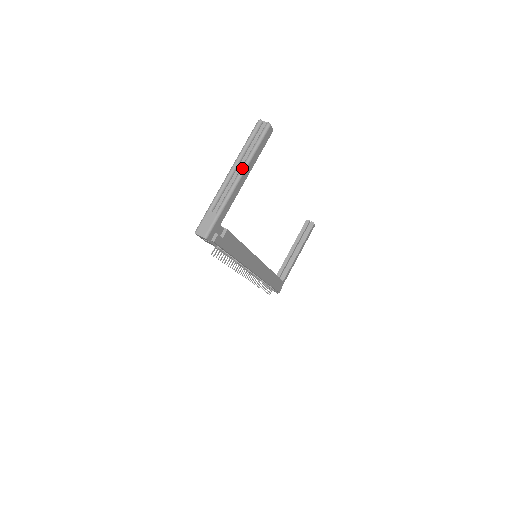
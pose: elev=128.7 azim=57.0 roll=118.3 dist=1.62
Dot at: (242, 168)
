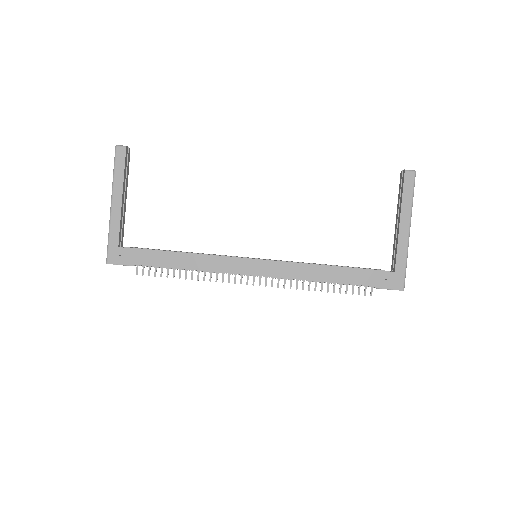
Dot at: (112, 194)
